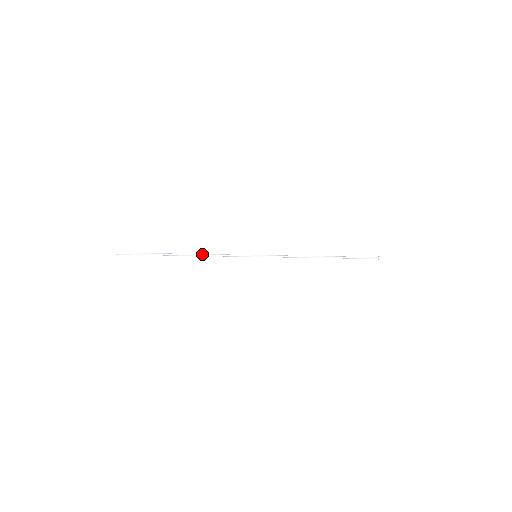
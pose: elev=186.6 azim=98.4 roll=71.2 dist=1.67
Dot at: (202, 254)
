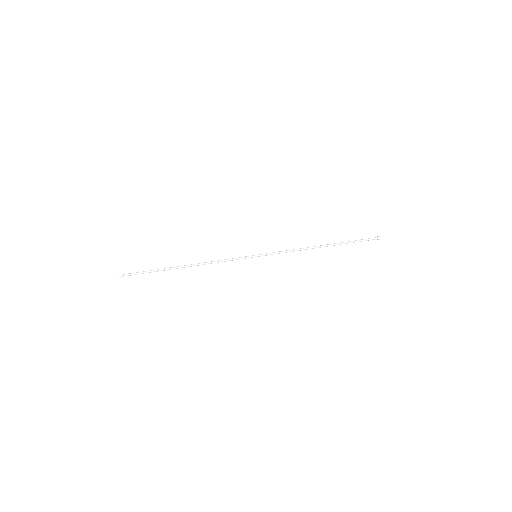
Dot at: (203, 264)
